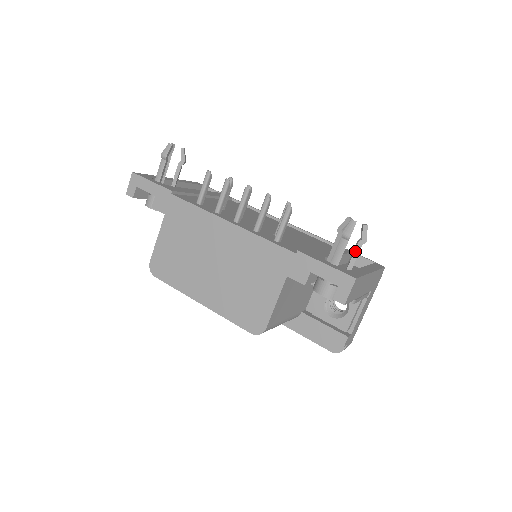
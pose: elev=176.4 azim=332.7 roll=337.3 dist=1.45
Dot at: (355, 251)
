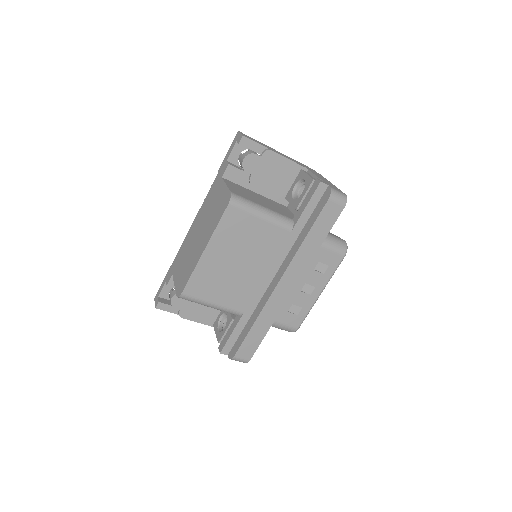
Dot at: (248, 149)
